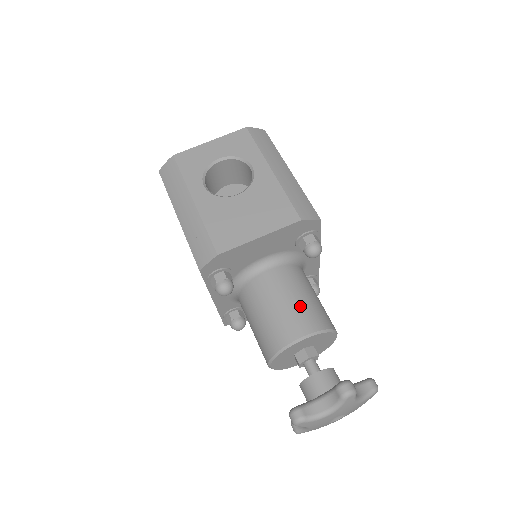
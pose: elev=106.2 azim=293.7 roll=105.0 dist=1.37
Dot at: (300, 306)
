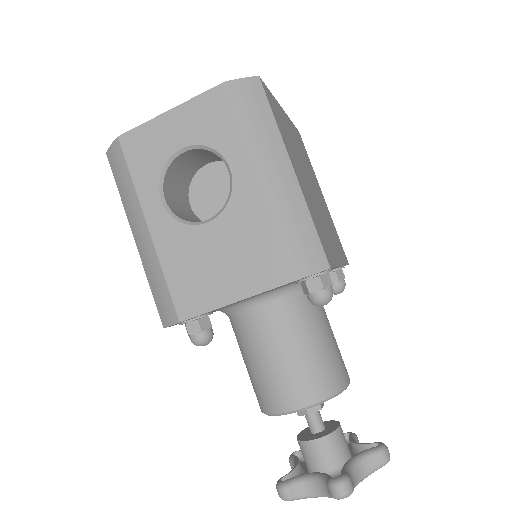
Dot at: (297, 367)
